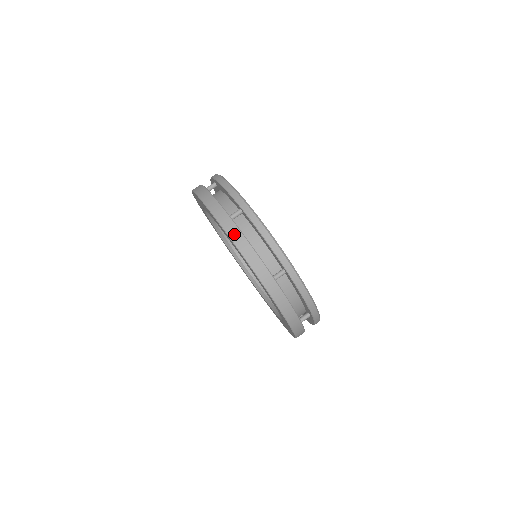
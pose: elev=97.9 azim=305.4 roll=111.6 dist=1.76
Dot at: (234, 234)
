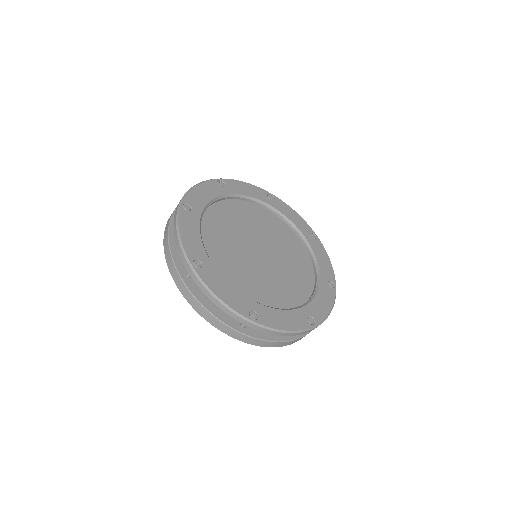
Dot at: (256, 343)
